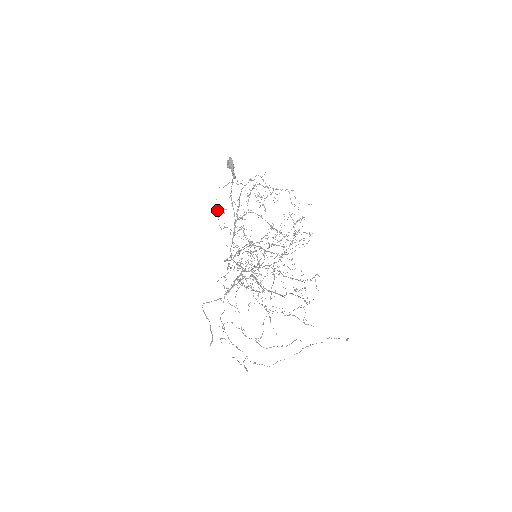
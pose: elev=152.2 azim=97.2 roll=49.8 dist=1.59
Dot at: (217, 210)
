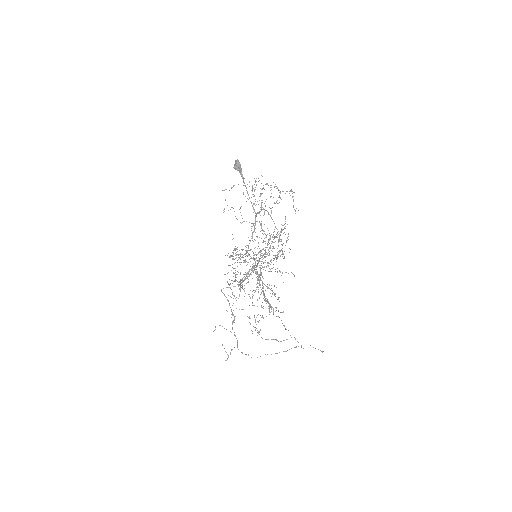
Dot at: (232, 207)
